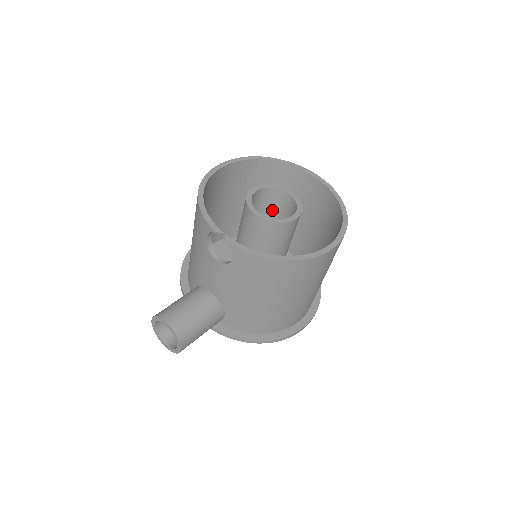
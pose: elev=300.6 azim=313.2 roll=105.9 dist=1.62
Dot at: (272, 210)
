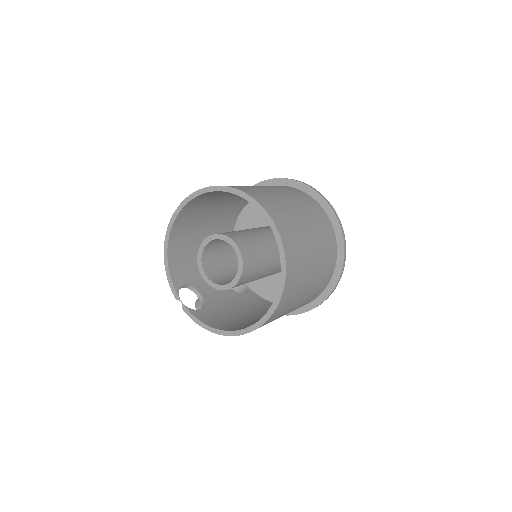
Dot at: occluded
